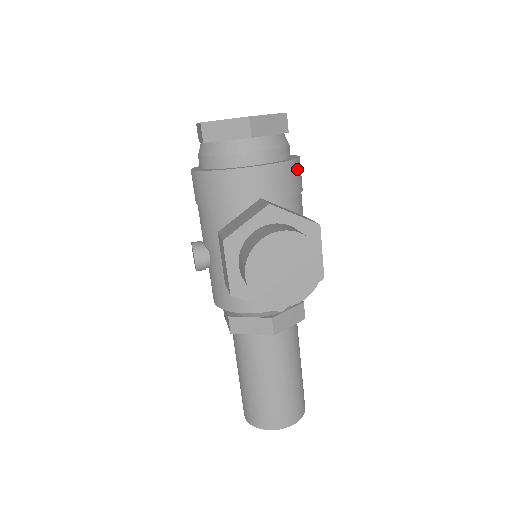
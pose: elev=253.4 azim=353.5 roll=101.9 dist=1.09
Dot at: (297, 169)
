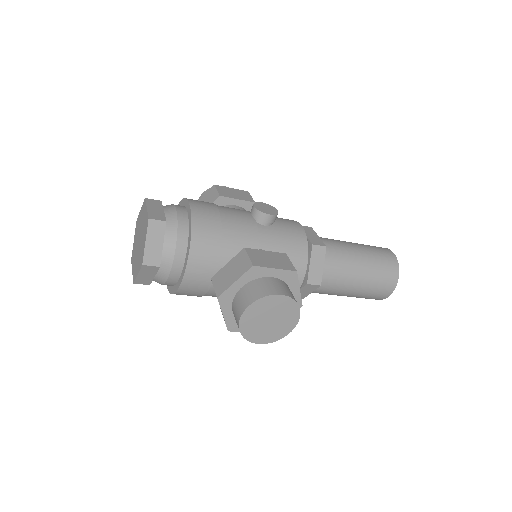
Dot at: (200, 229)
